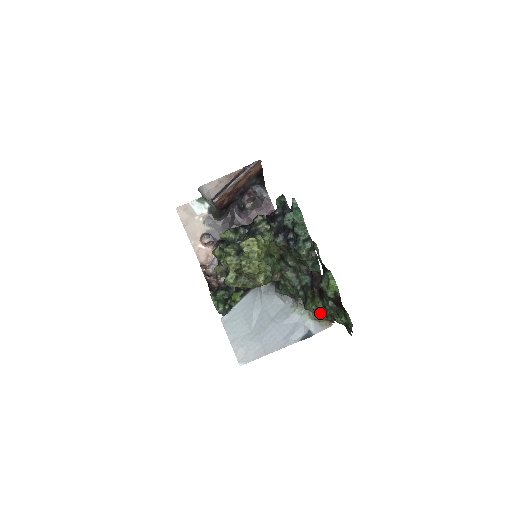
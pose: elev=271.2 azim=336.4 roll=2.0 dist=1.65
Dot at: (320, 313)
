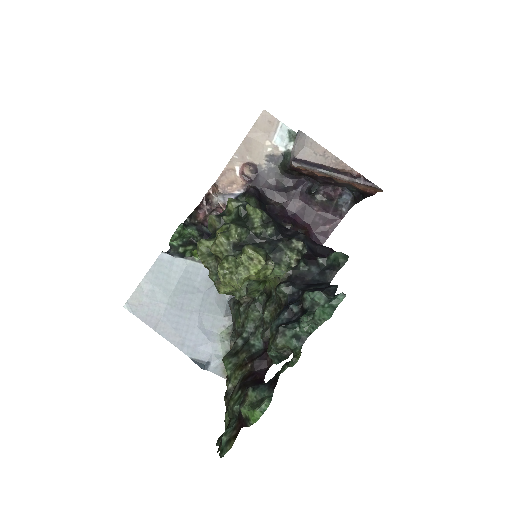
Dot at: occluded
